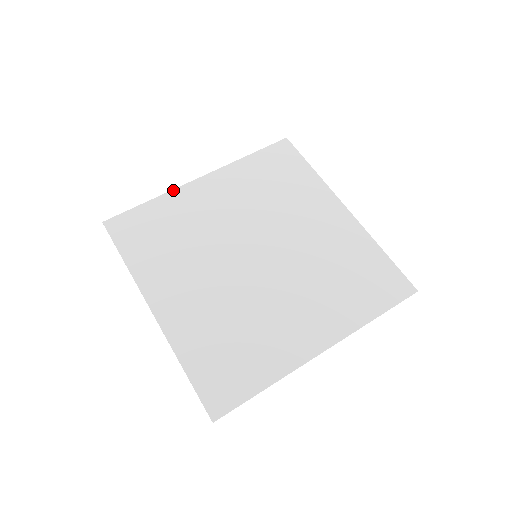
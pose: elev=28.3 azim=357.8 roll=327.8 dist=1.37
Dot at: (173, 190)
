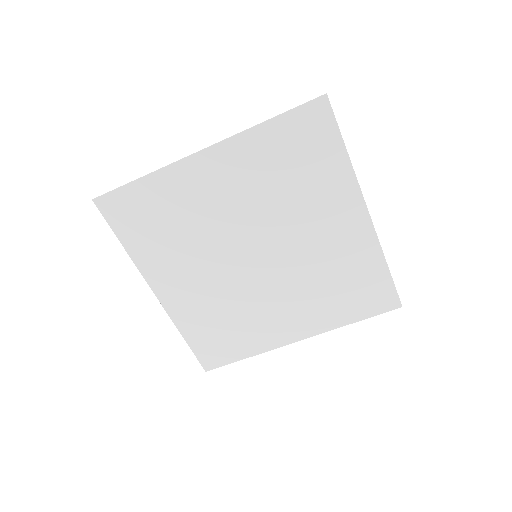
Dot at: (168, 166)
